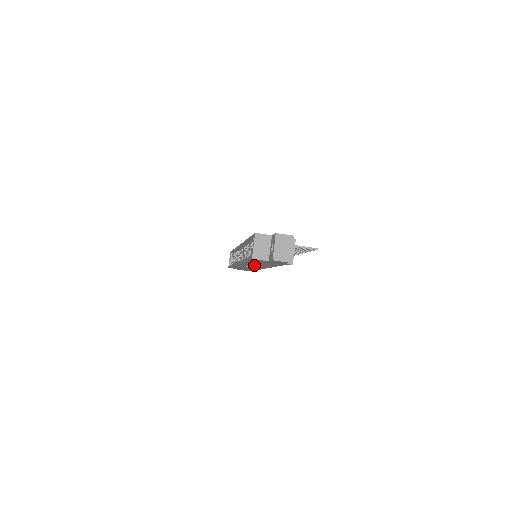
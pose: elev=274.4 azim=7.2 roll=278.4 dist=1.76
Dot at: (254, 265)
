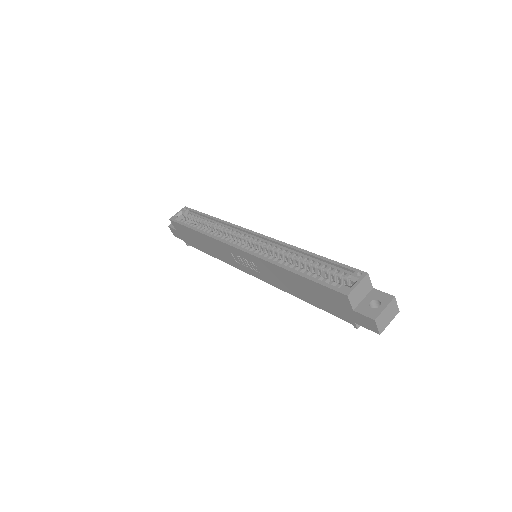
Dot at: (264, 270)
